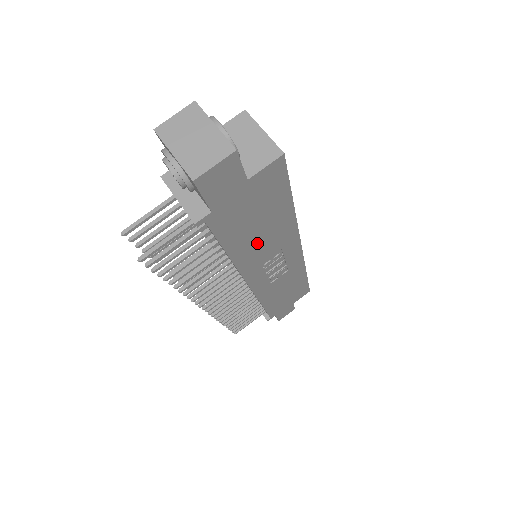
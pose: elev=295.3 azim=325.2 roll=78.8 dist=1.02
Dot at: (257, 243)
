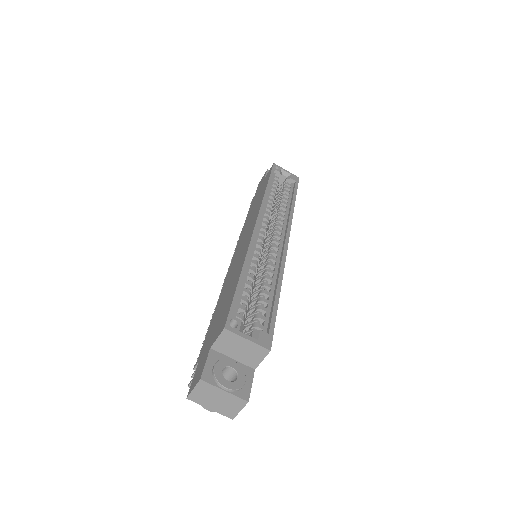
Dot at: occluded
